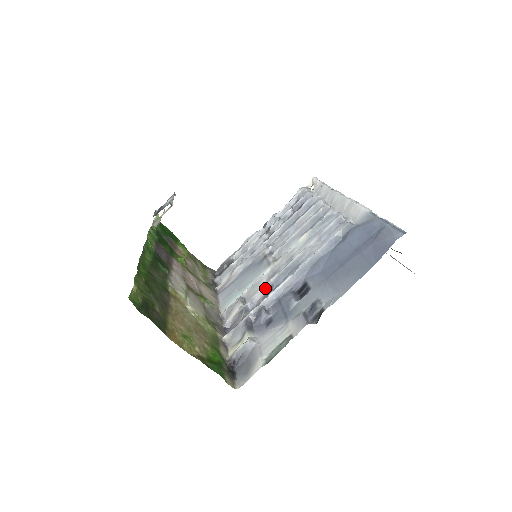
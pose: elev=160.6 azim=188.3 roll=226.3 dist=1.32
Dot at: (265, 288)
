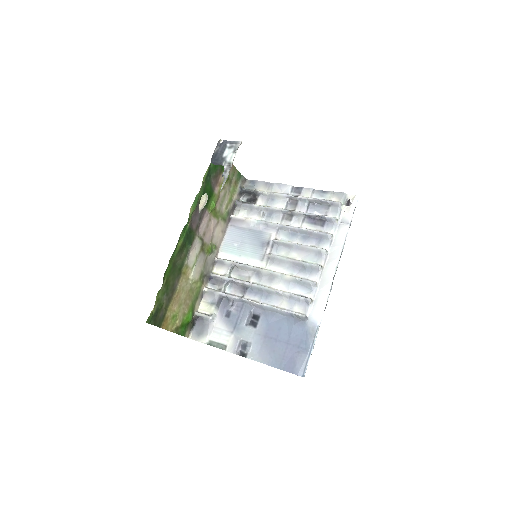
Dot at: (244, 284)
